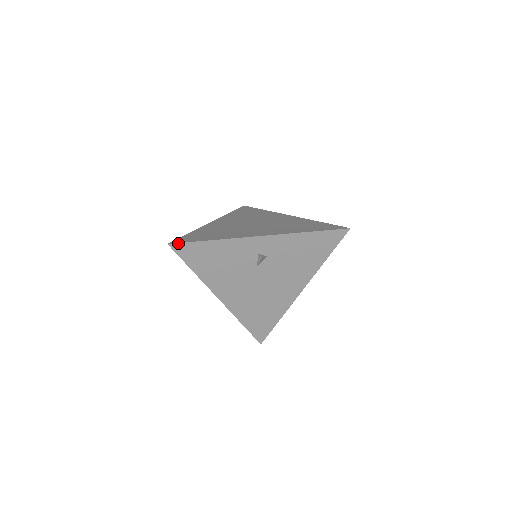
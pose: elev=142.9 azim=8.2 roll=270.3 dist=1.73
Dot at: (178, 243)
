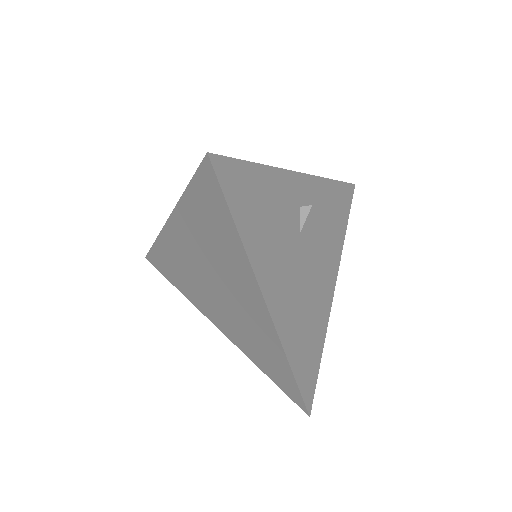
Dot at: (220, 156)
